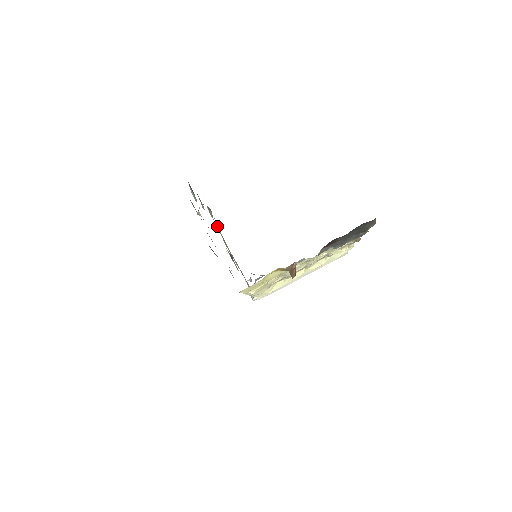
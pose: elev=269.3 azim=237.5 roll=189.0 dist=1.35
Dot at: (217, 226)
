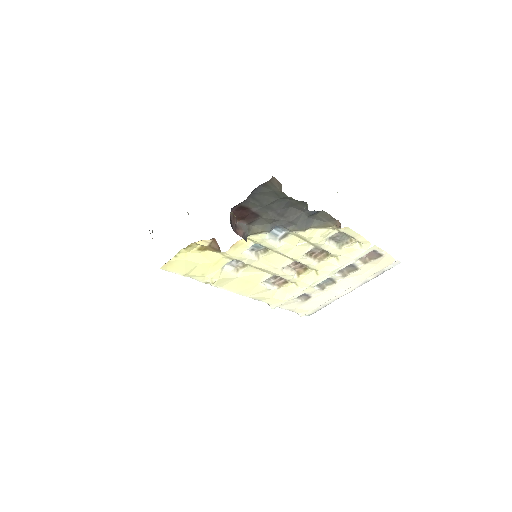
Dot at: occluded
